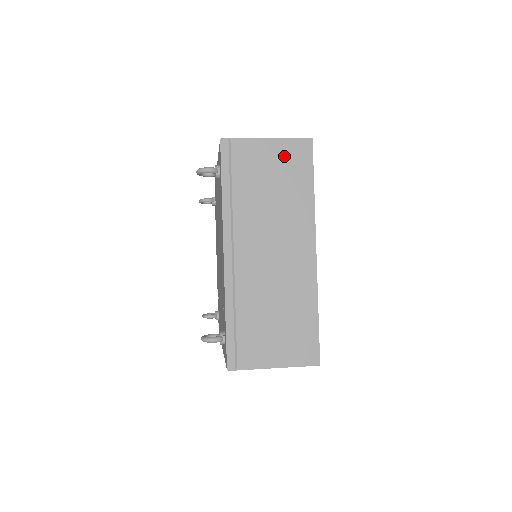
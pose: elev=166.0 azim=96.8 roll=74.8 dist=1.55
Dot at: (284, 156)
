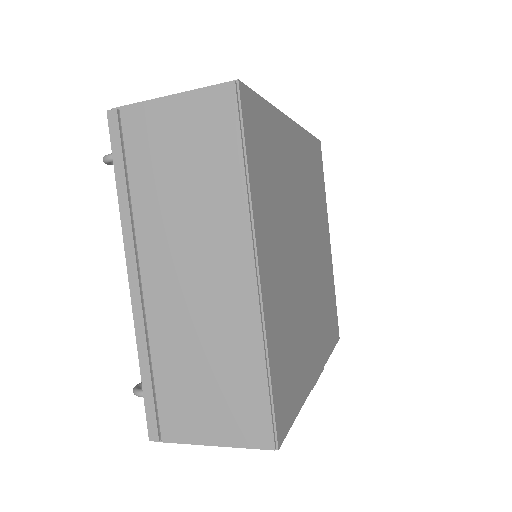
Dot at: (195, 119)
